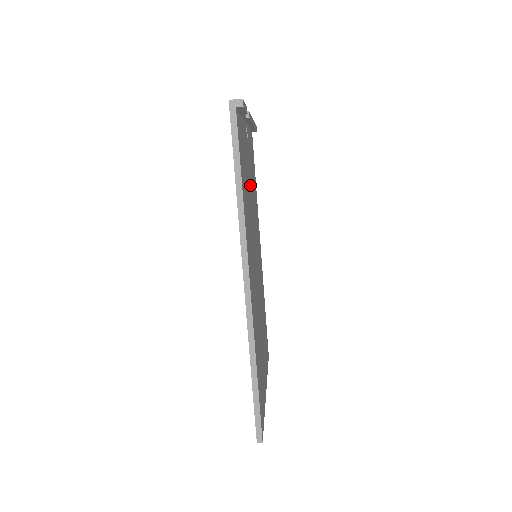
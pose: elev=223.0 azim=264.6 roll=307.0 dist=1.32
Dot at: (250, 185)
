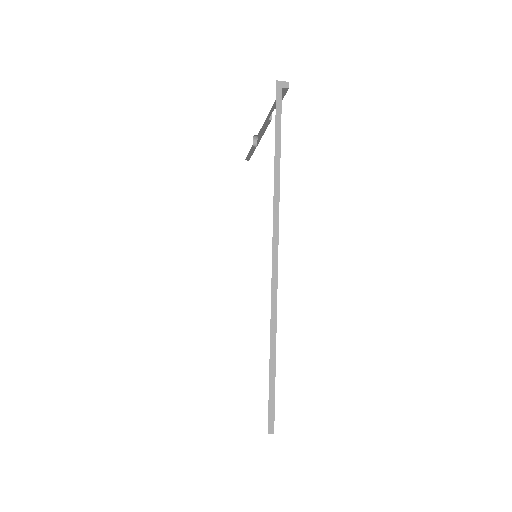
Dot at: occluded
